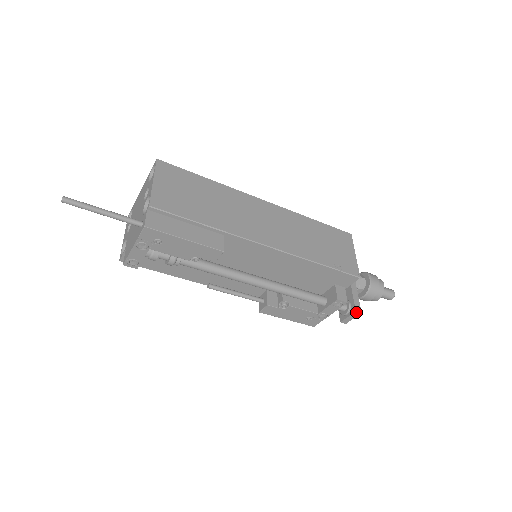
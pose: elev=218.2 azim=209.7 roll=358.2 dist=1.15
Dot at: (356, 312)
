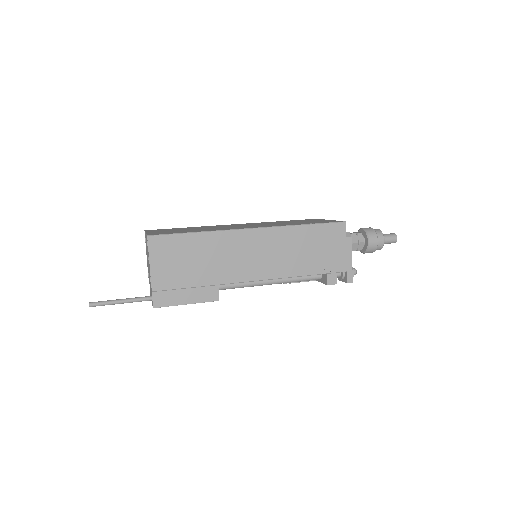
Dot at: occluded
